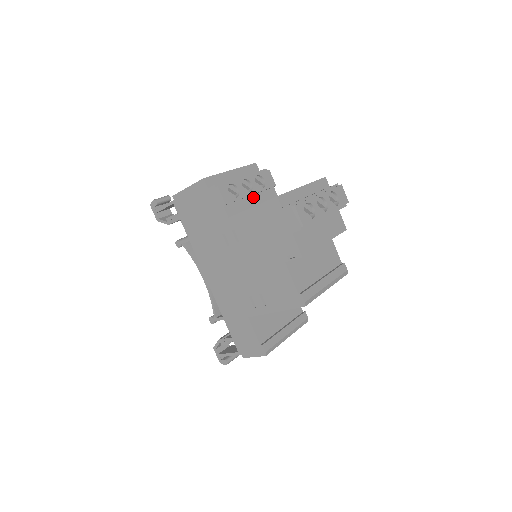
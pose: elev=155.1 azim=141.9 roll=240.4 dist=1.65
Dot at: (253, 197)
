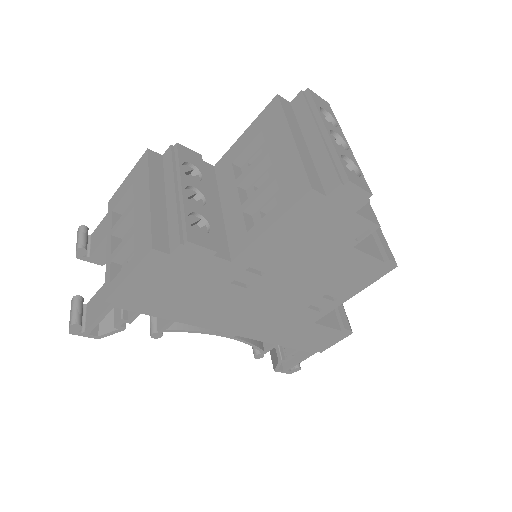
Dot at: occluded
